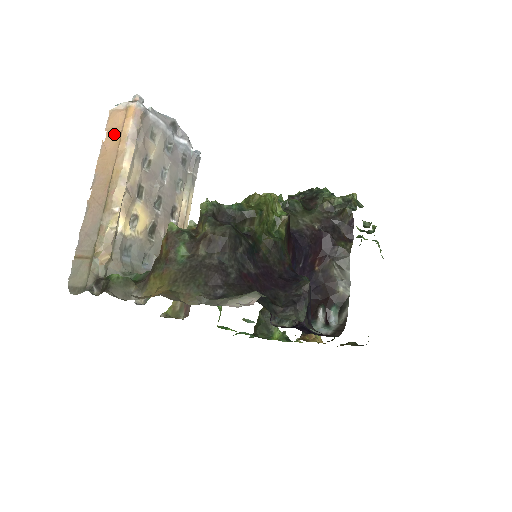
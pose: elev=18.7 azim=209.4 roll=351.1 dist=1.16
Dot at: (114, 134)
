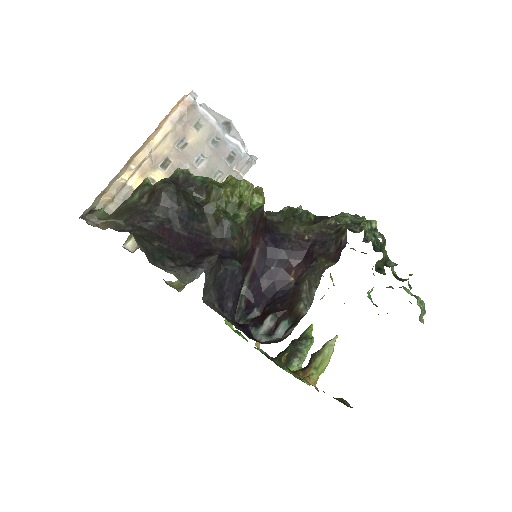
Dot at: occluded
